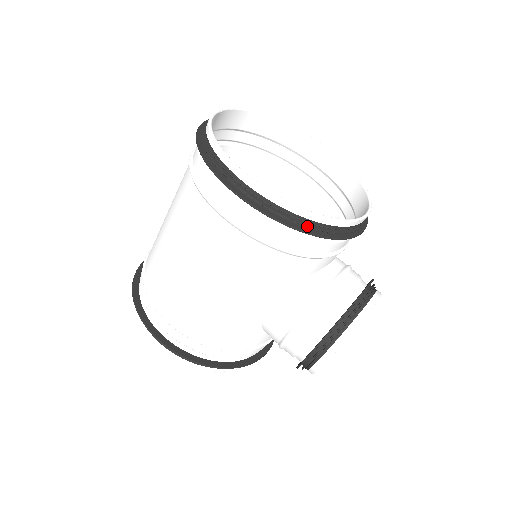
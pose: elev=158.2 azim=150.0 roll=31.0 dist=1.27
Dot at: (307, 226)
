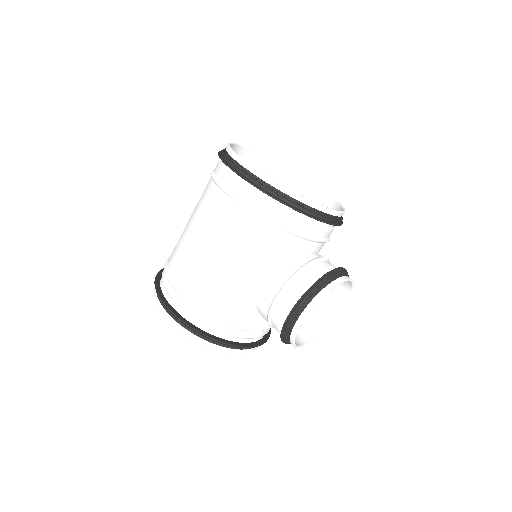
Dot at: (290, 202)
